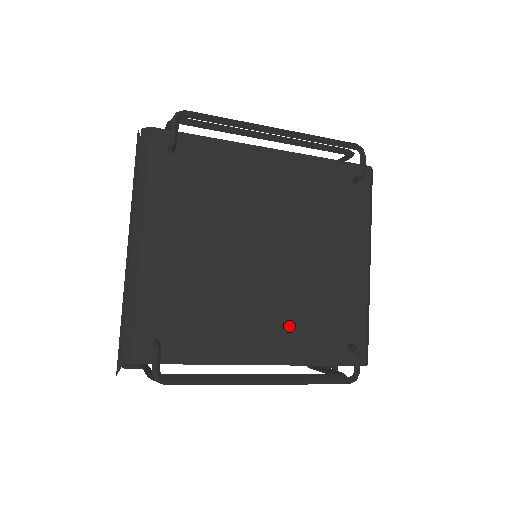
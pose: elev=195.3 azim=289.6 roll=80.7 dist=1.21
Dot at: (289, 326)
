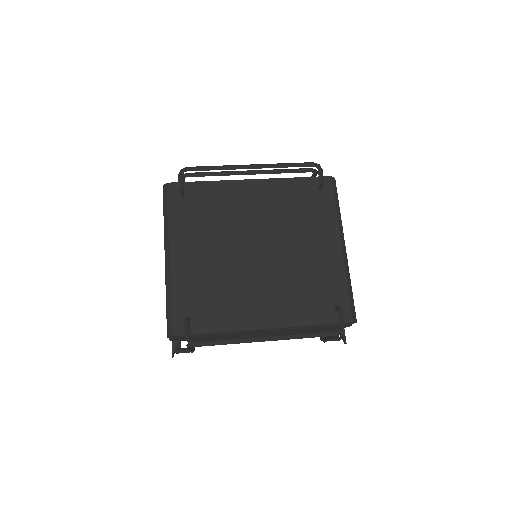
Dot at: (284, 299)
